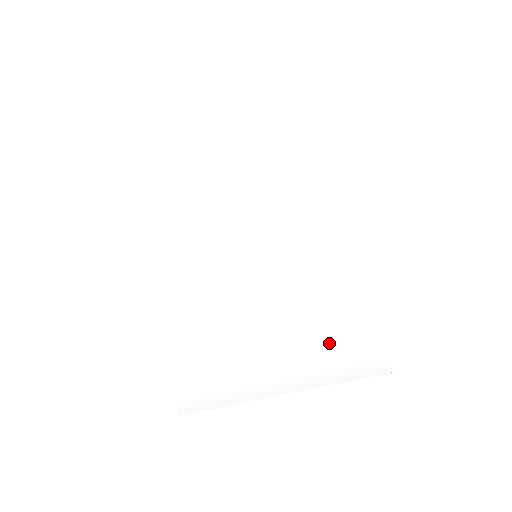
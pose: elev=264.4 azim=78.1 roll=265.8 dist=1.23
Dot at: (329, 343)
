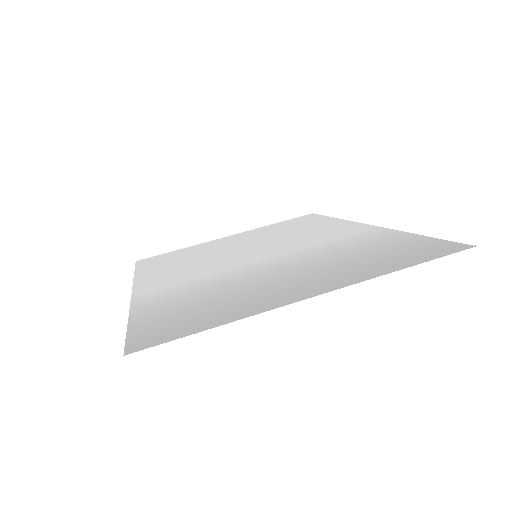
Dot at: (364, 259)
